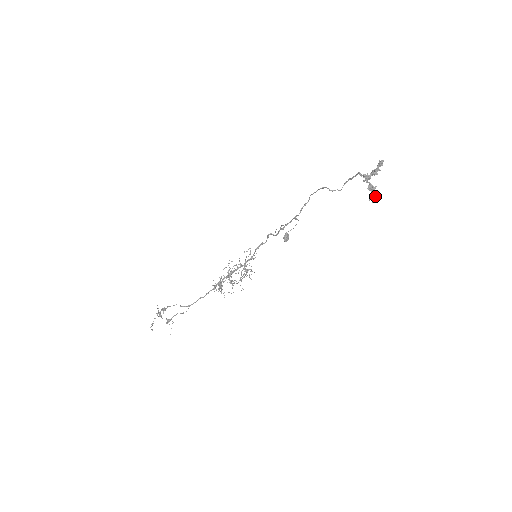
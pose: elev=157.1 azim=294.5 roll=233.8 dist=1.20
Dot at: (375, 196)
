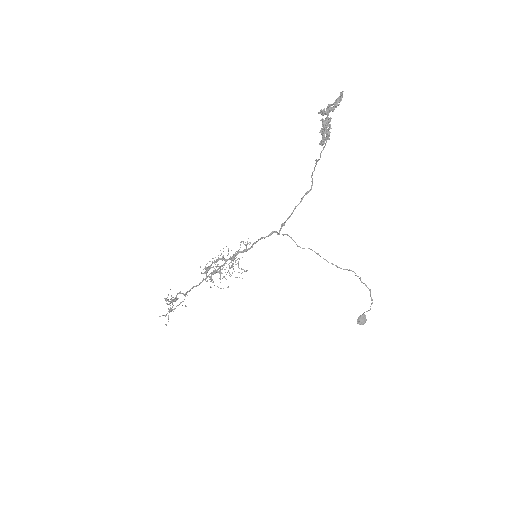
Dot at: (321, 133)
